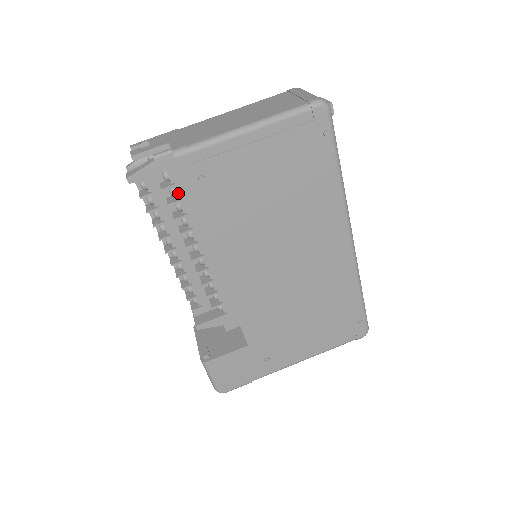
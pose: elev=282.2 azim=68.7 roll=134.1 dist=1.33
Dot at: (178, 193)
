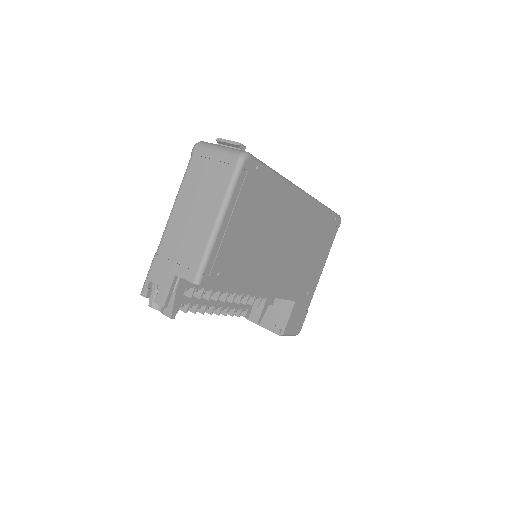
Dot at: (199, 287)
